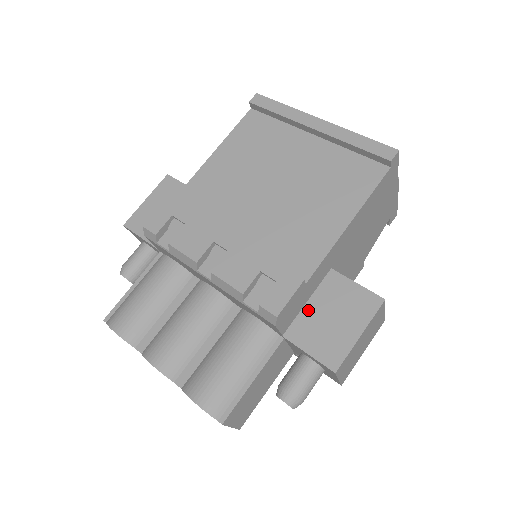
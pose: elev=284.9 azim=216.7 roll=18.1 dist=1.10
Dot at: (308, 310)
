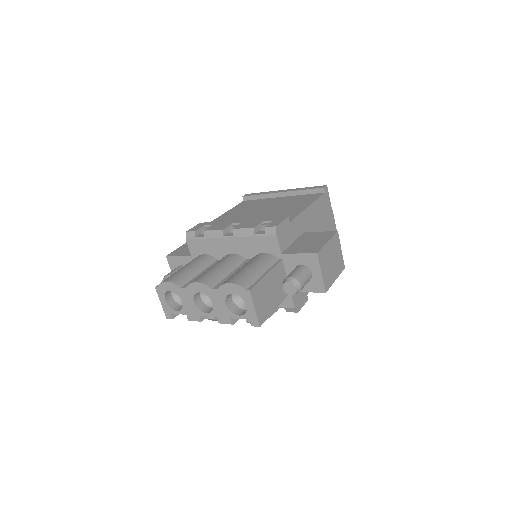
Dot at: (294, 244)
